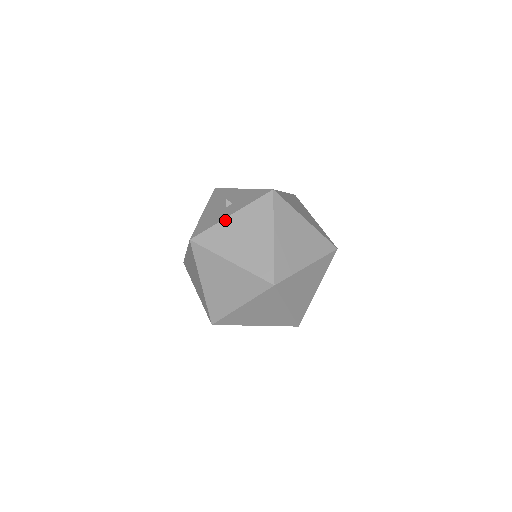
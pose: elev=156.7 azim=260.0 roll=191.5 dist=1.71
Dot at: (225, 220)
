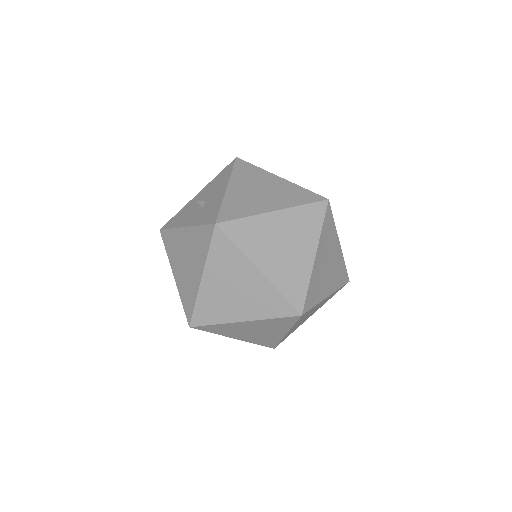
Dot at: (180, 229)
